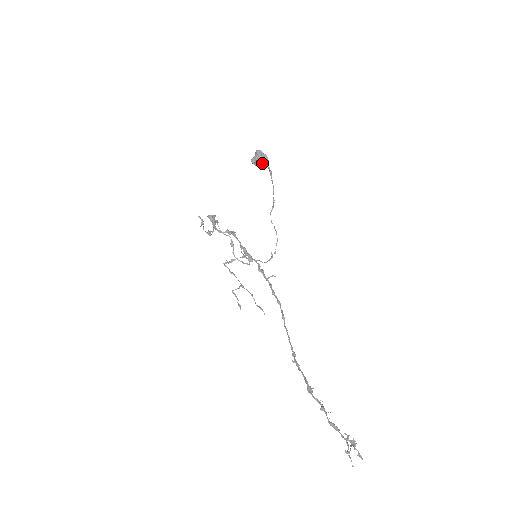
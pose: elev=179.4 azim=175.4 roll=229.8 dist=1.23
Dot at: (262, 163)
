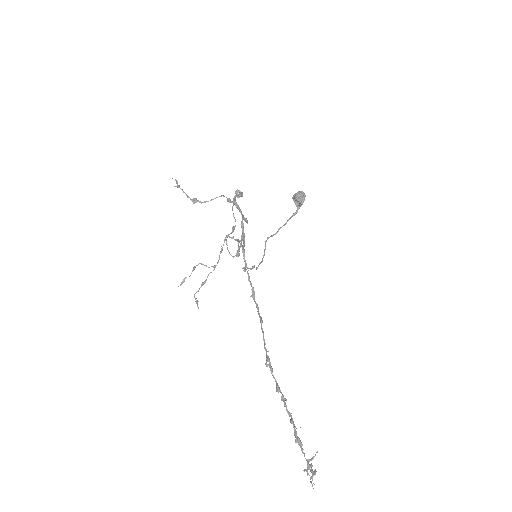
Dot at: (301, 202)
